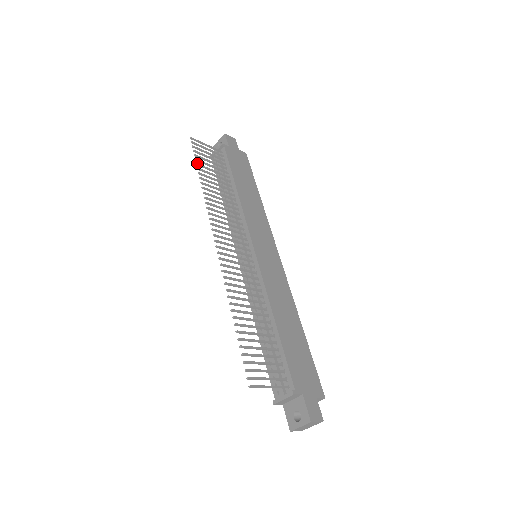
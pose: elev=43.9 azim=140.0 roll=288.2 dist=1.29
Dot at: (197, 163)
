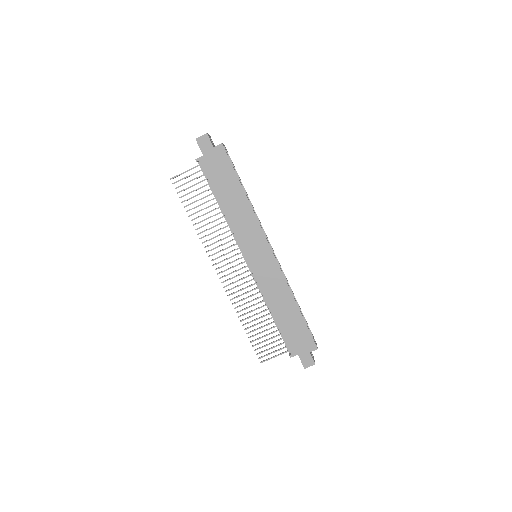
Dot at: (184, 206)
